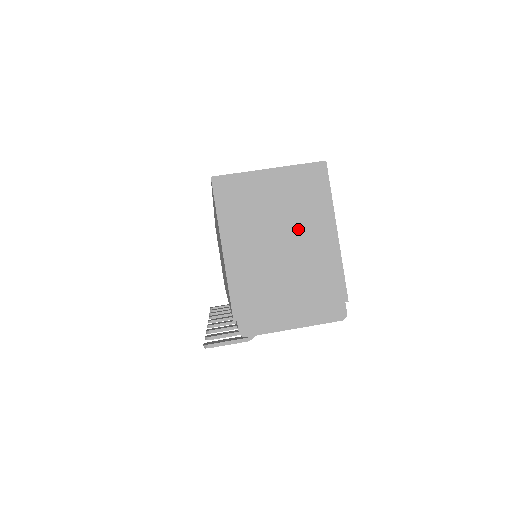
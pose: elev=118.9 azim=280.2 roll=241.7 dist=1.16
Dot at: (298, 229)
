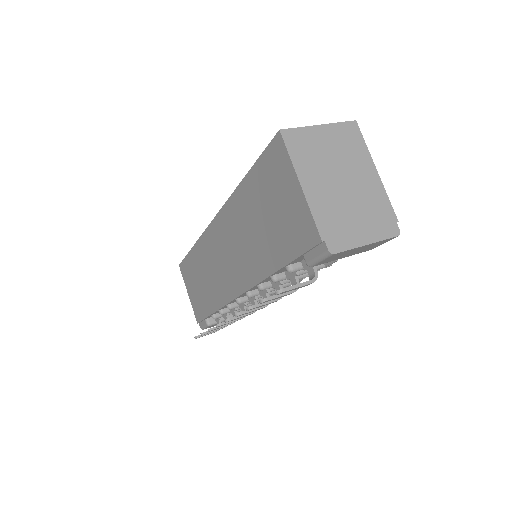
Dot at: (350, 168)
